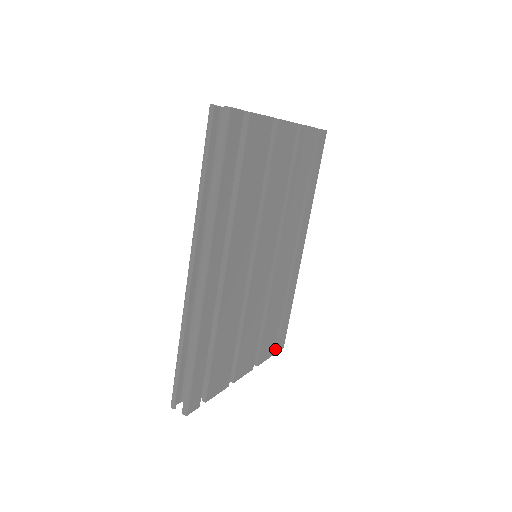
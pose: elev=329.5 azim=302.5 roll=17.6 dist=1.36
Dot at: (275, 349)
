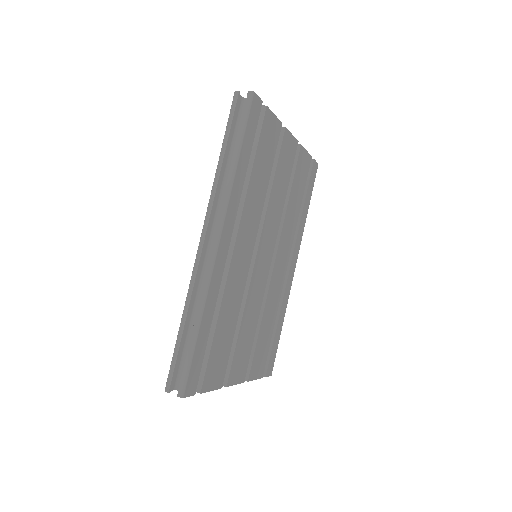
Dot at: (263, 374)
